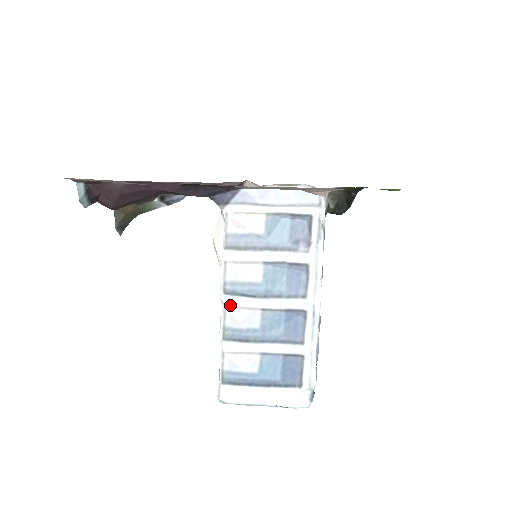
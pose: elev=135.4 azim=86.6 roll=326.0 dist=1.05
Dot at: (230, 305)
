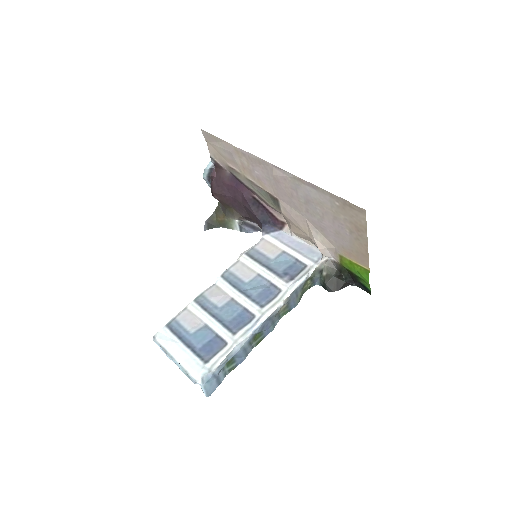
Dot at: (218, 285)
